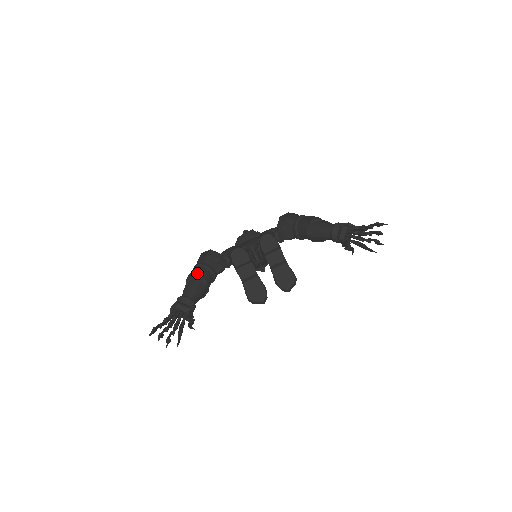
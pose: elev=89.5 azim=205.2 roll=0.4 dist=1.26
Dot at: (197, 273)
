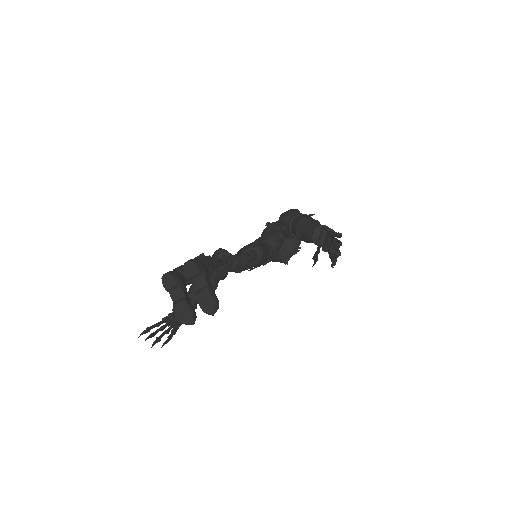
Dot at: occluded
